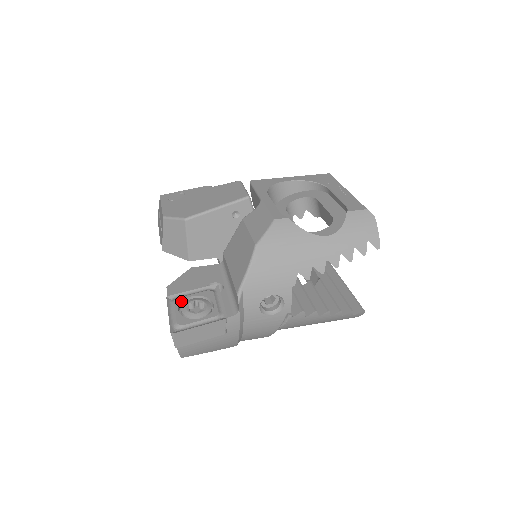
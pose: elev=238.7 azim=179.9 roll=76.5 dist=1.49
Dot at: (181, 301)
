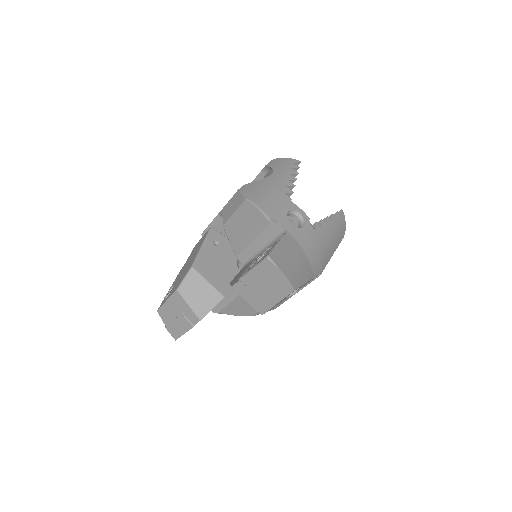
Dot at: (249, 268)
